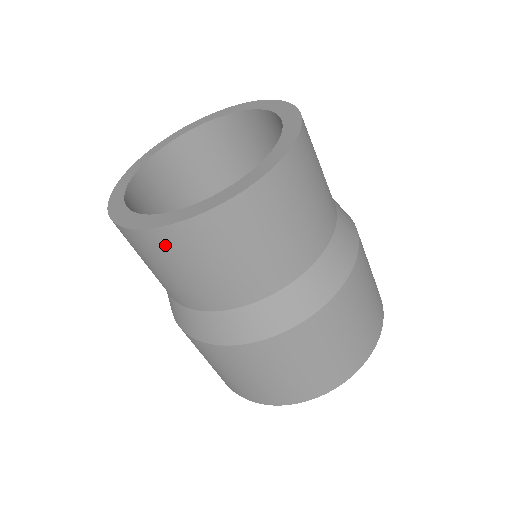
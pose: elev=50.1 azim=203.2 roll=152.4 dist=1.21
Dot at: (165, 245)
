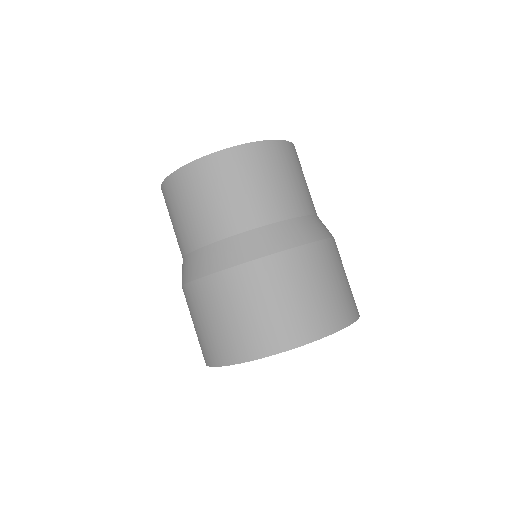
Dot at: (165, 199)
